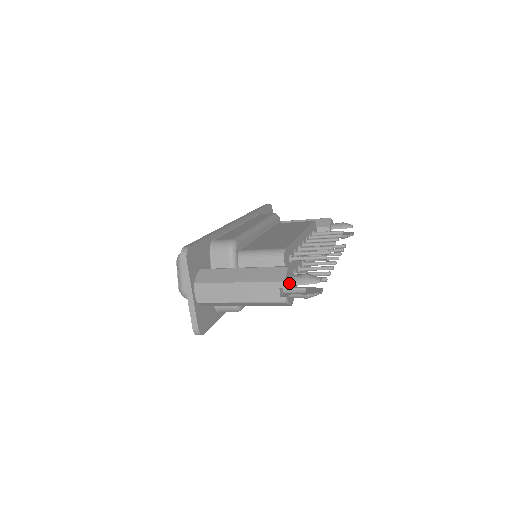
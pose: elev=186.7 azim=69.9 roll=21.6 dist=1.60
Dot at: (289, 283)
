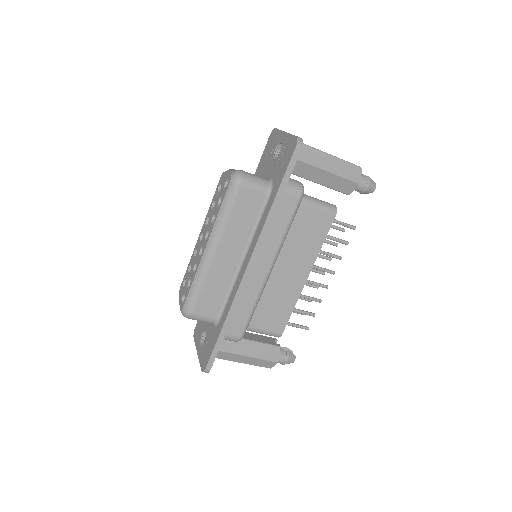
Dot at: occluded
